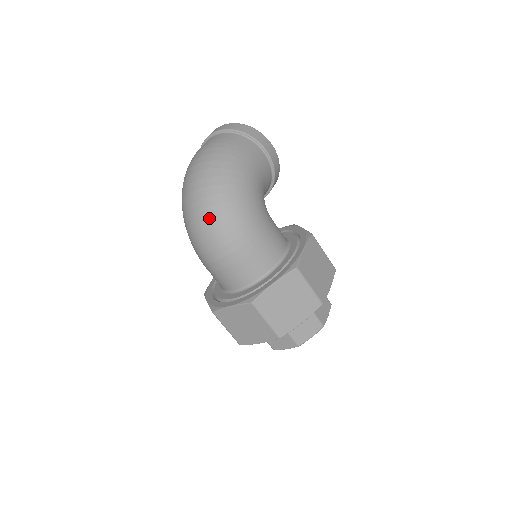
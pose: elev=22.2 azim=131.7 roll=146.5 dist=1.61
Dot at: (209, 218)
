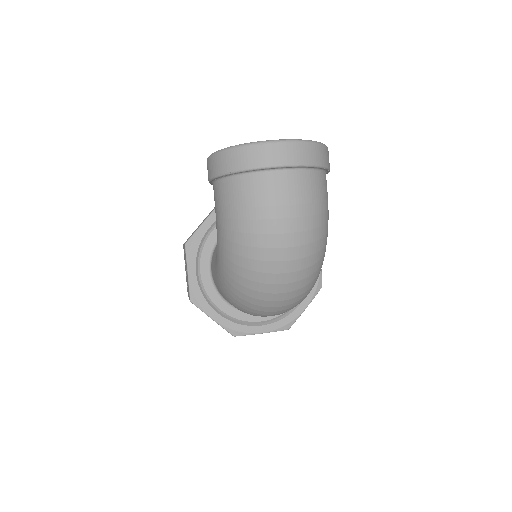
Dot at: (295, 303)
